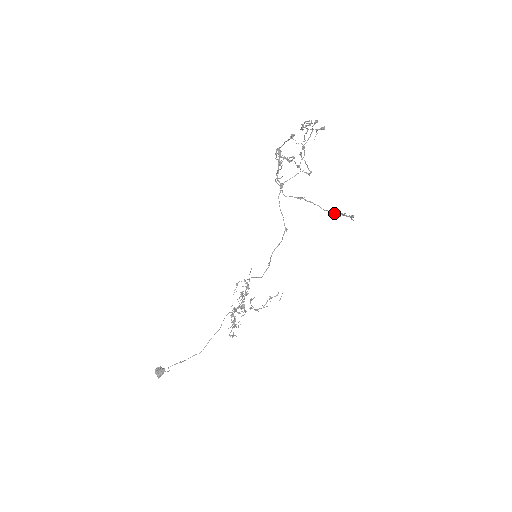
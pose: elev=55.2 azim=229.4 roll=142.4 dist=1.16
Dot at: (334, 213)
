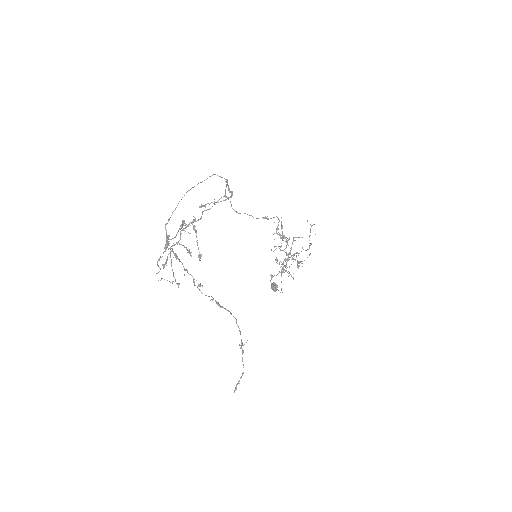
Dot at: occluded
